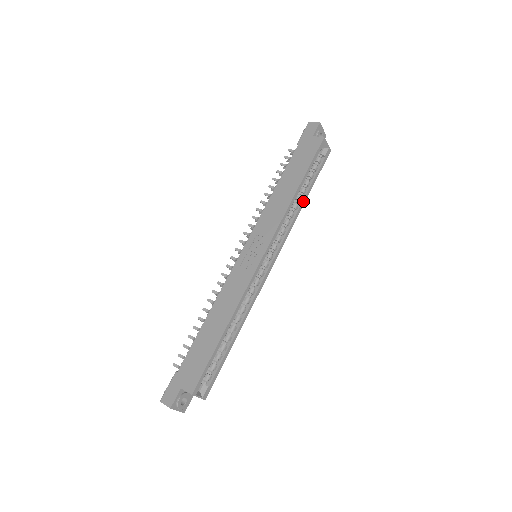
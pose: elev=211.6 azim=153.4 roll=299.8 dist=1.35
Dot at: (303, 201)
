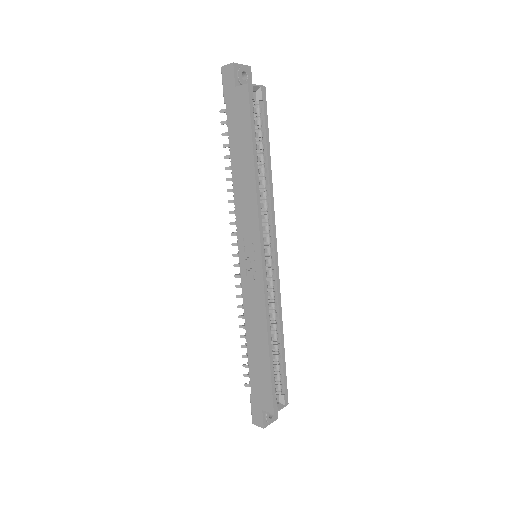
Dot at: (268, 170)
